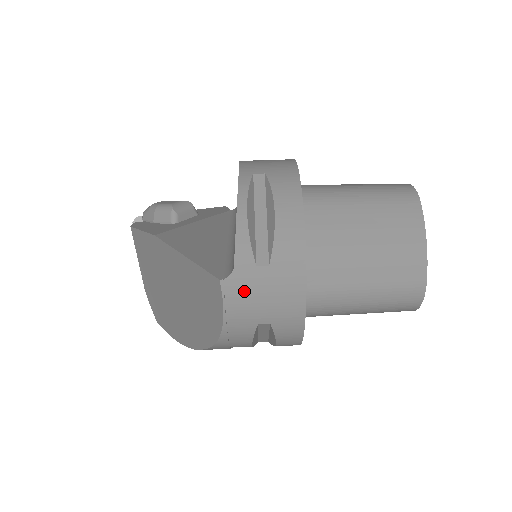
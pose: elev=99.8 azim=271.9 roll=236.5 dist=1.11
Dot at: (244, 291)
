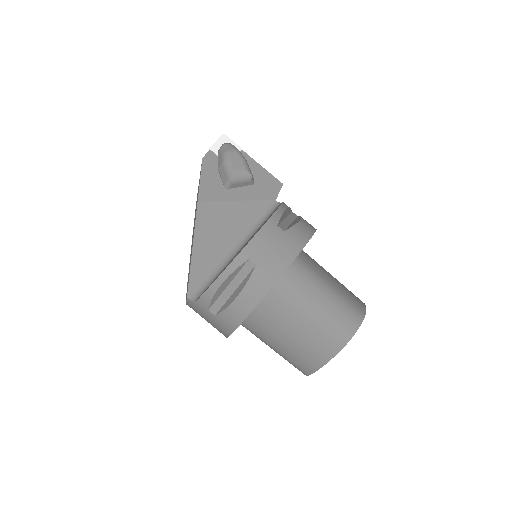
Dot at: (198, 310)
